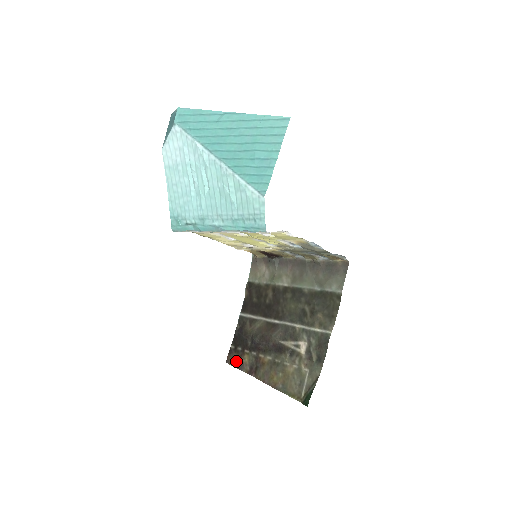
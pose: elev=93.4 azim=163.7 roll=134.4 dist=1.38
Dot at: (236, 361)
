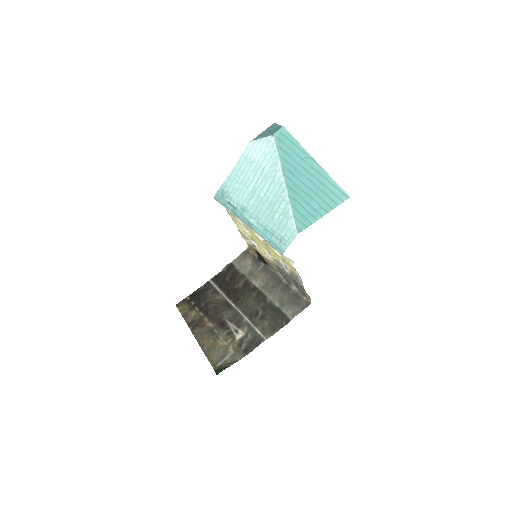
Dot at: (184, 310)
